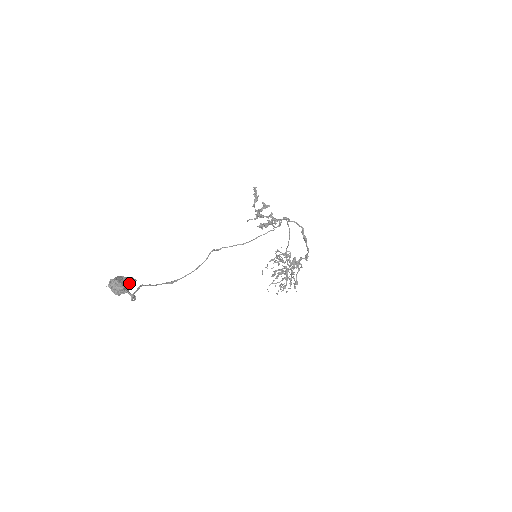
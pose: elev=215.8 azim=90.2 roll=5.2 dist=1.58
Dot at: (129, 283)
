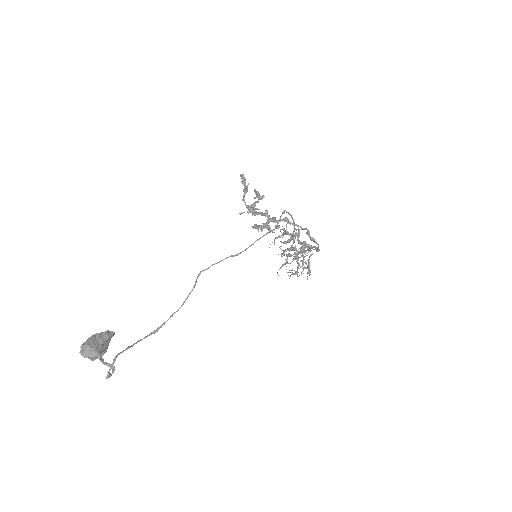
Dot at: (105, 341)
